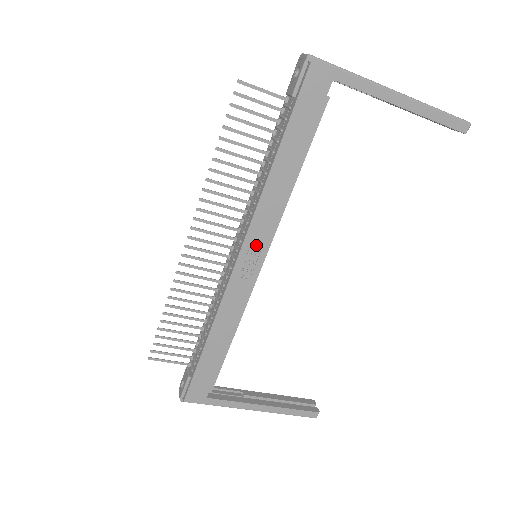
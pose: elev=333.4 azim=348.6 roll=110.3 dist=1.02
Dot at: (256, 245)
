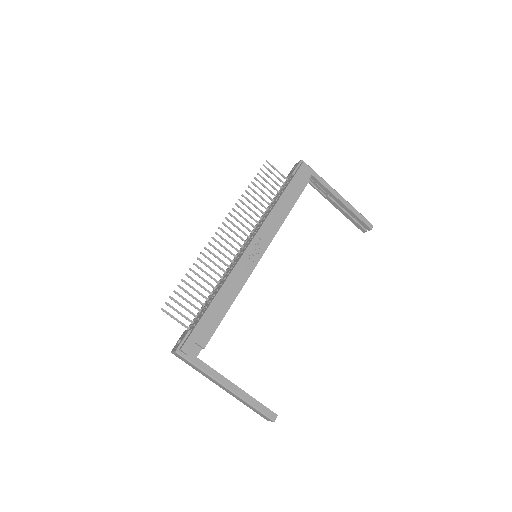
Dot at: (262, 241)
